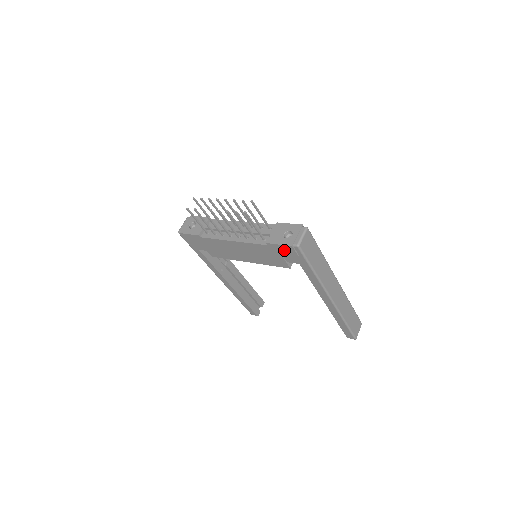
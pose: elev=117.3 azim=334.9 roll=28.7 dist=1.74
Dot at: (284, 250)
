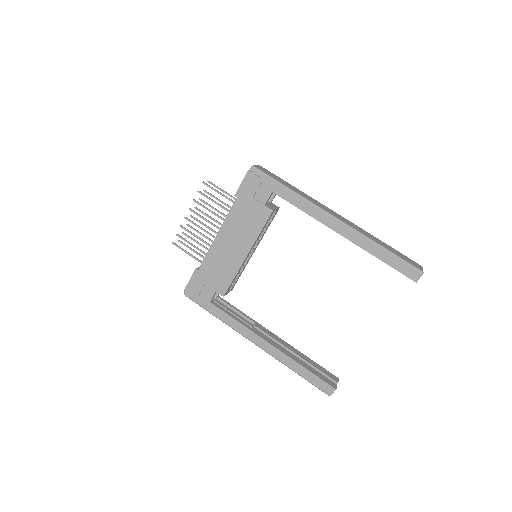
Dot at: (249, 186)
